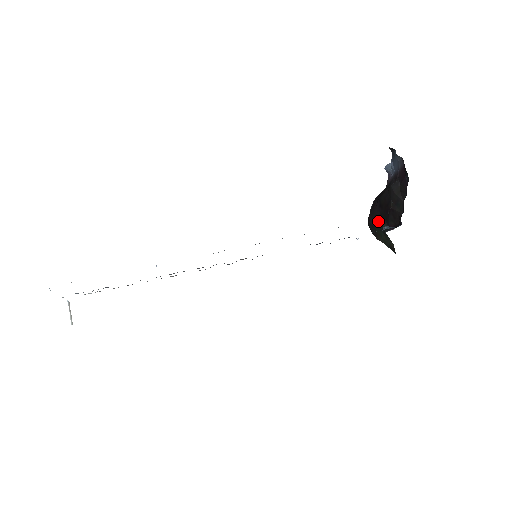
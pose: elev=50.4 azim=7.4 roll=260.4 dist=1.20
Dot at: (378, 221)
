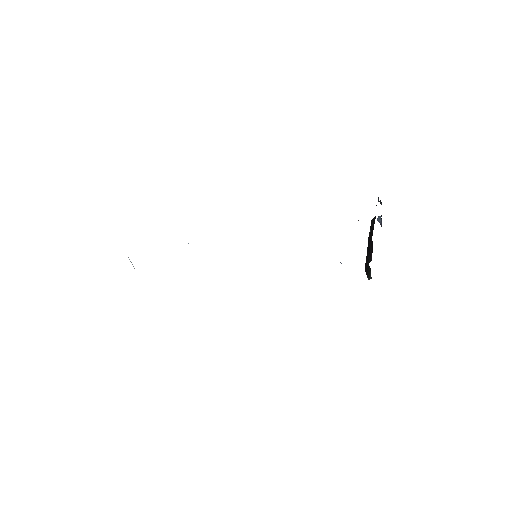
Dot at: (367, 259)
